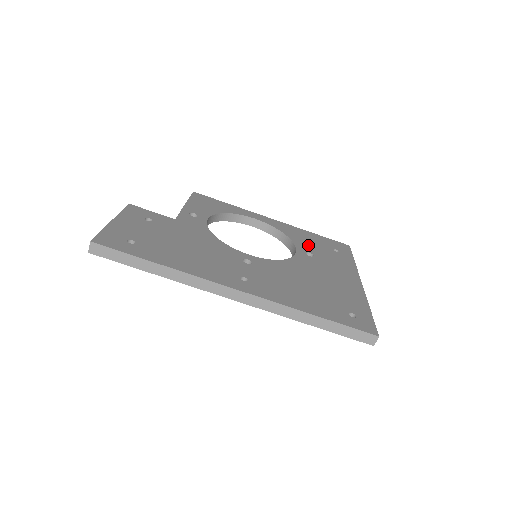
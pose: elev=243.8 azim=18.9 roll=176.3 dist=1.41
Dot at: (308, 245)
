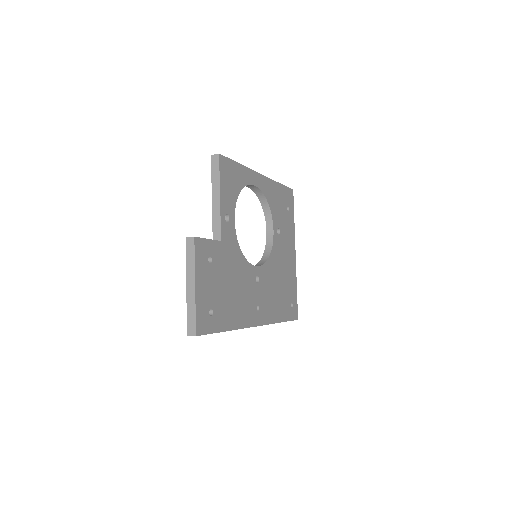
Dot at: (278, 214)
